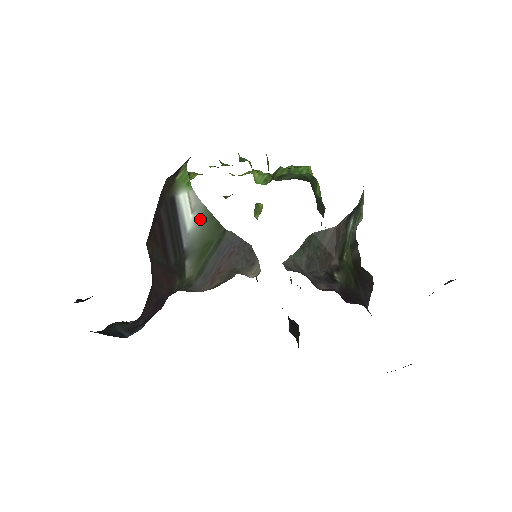
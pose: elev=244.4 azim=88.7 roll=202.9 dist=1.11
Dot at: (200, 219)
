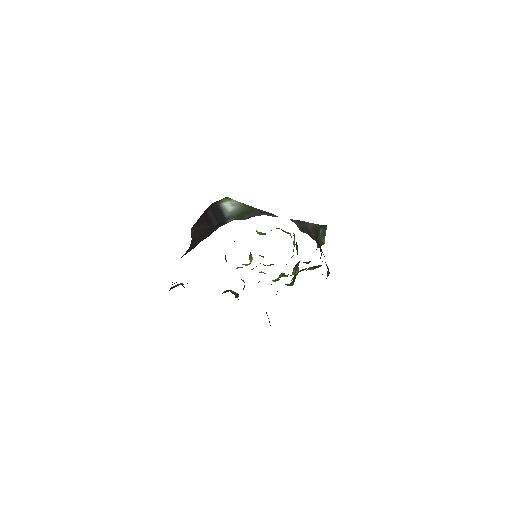
Dot at: (239, 206)
